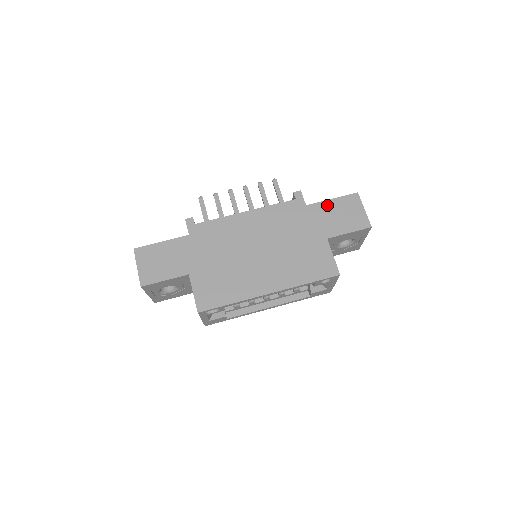
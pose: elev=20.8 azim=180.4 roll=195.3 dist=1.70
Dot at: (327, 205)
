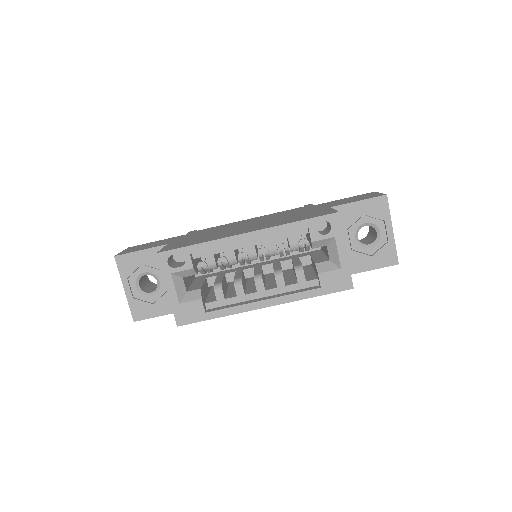
Dot at: occluded
